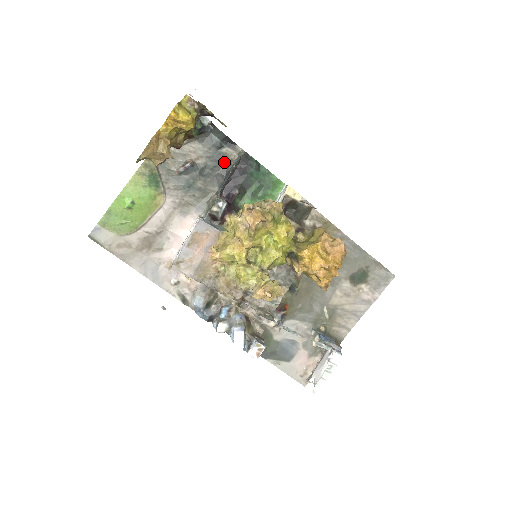
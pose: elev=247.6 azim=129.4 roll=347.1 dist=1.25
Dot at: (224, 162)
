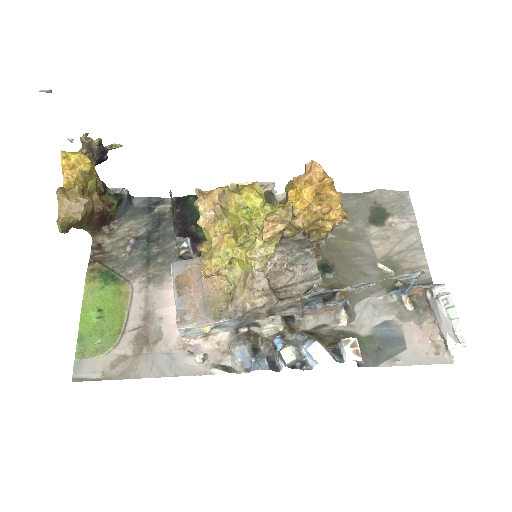
Dot at: (164, 218)
